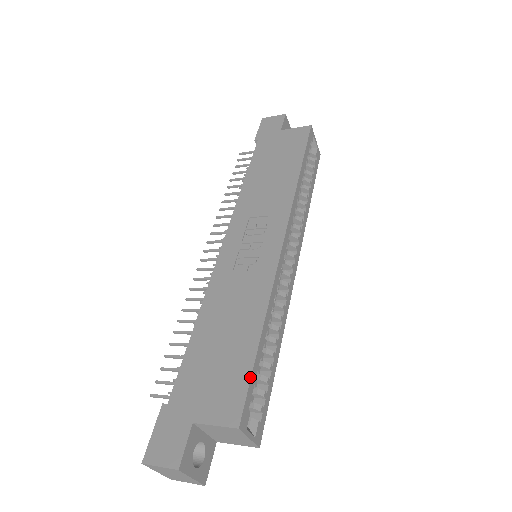
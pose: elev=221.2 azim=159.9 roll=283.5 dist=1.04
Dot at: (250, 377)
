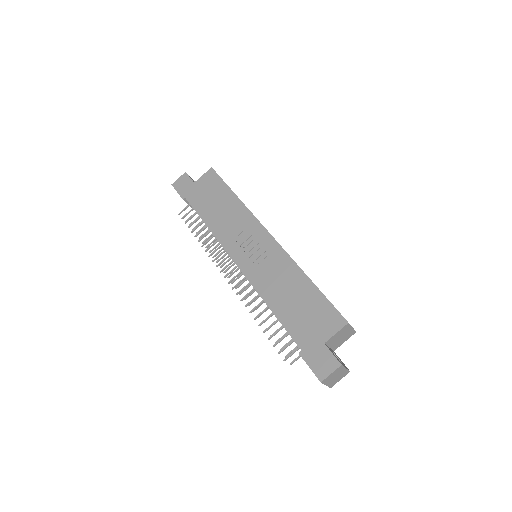
Dot at: (328, 300)
